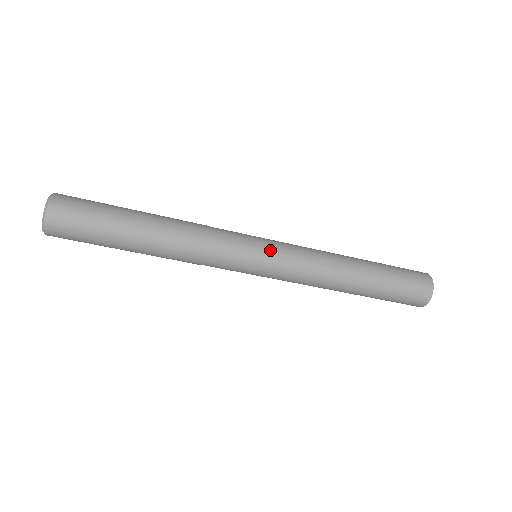
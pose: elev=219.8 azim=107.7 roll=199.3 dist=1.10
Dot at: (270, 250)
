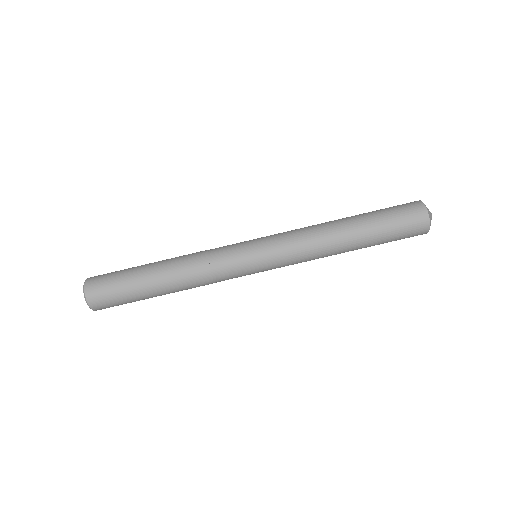
Dot at: (260, 241)
